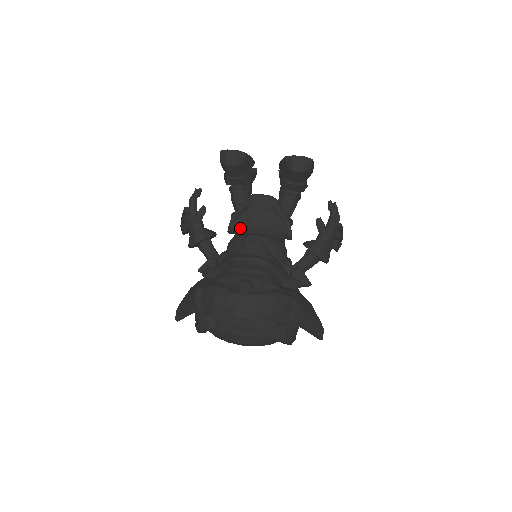
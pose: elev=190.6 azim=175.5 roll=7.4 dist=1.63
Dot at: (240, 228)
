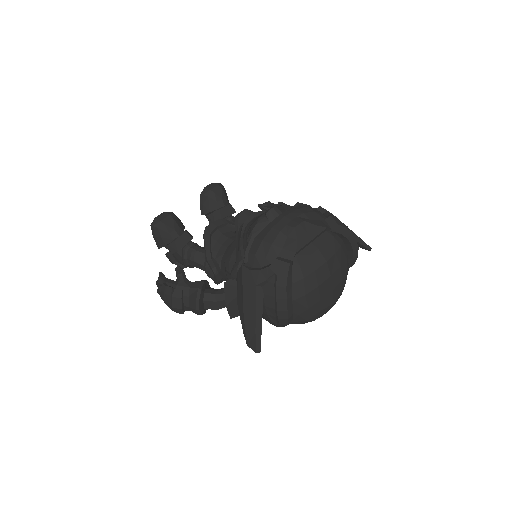
Dot at: (222, 258)
